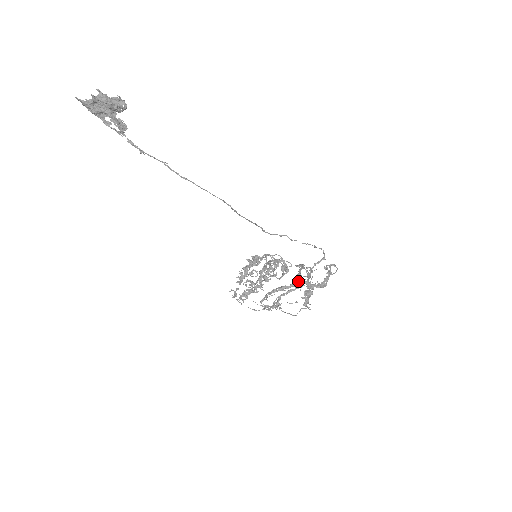
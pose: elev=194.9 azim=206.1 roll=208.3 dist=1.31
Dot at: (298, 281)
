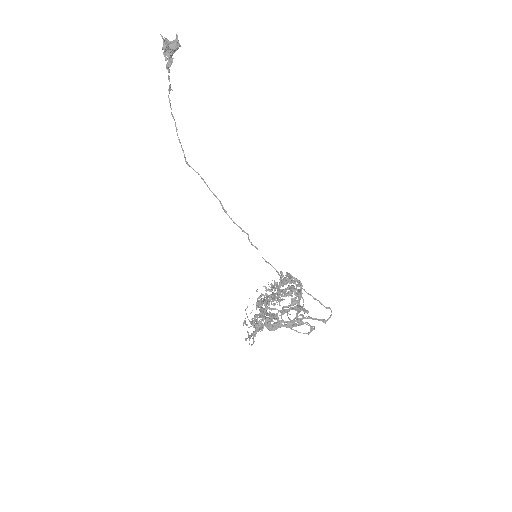
Dot at: (275, 314)
